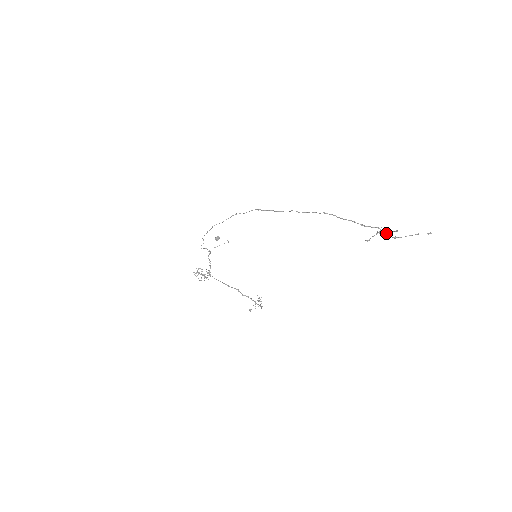
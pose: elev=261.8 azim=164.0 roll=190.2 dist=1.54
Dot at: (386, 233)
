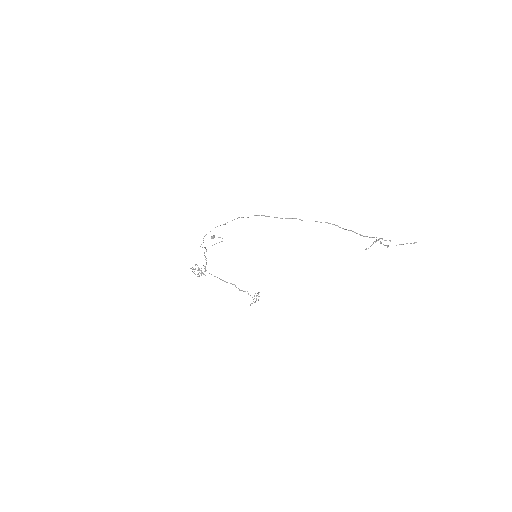
Dot at: (381, 242)
